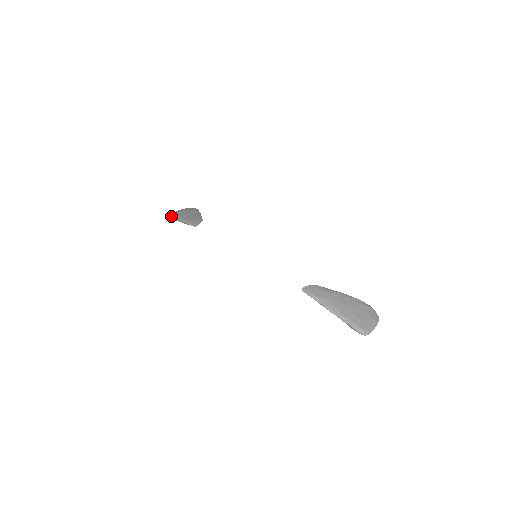
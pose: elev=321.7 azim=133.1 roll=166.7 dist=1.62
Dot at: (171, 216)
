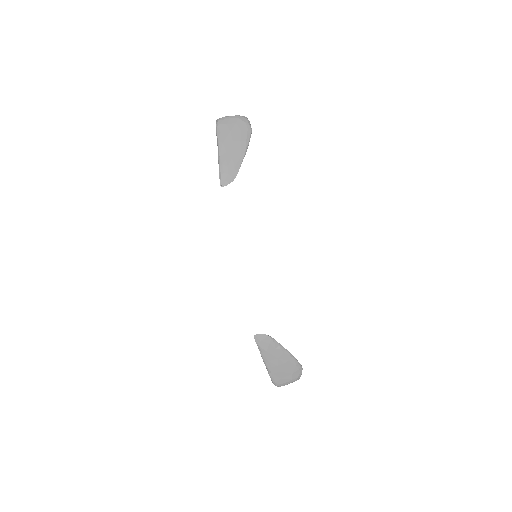
Dot at: (217, 129)
